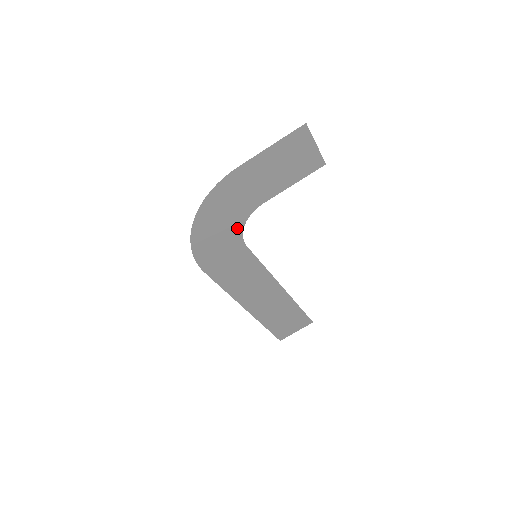
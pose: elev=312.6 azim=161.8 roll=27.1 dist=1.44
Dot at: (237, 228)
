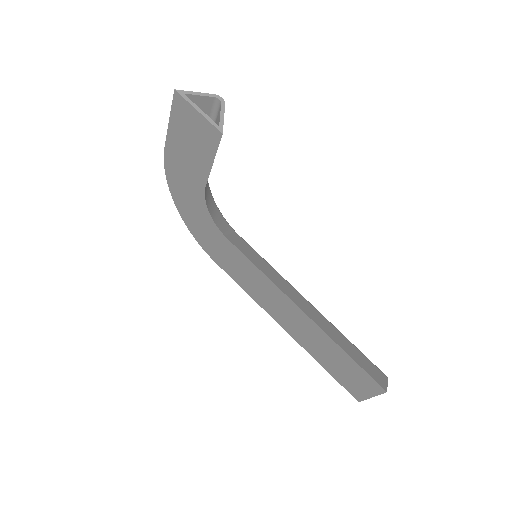
Dot at: (206, 215)
